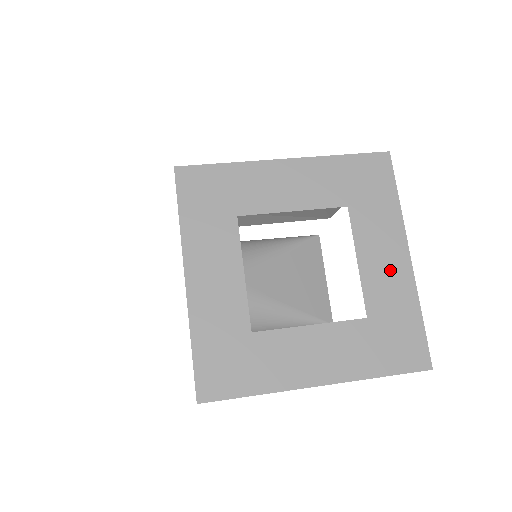
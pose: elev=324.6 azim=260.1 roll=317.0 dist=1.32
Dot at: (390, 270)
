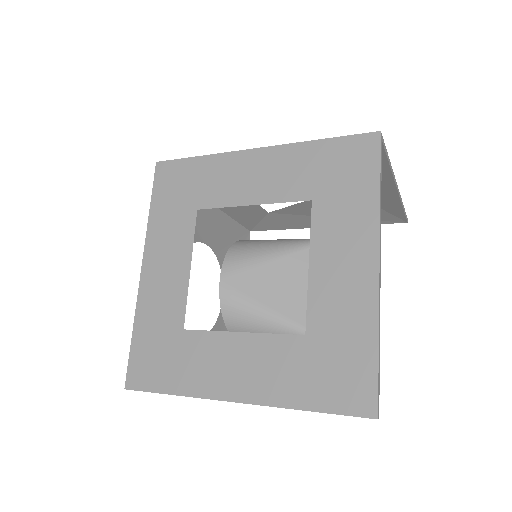
Dot at: (347, 280)
